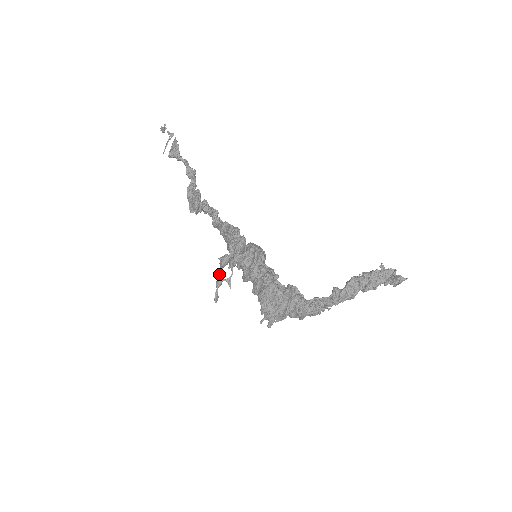
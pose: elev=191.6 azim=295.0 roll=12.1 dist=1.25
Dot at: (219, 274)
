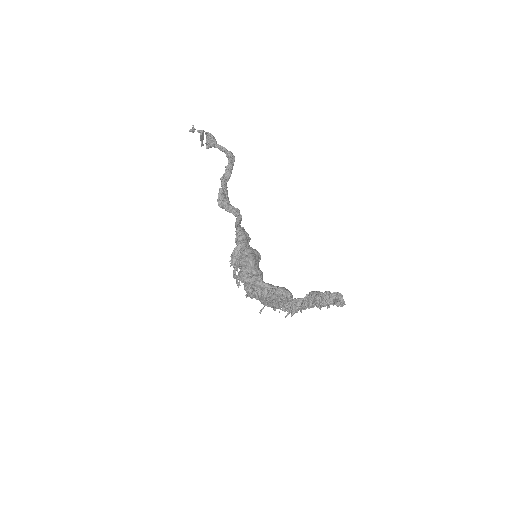
Dot at: (234, 269)
